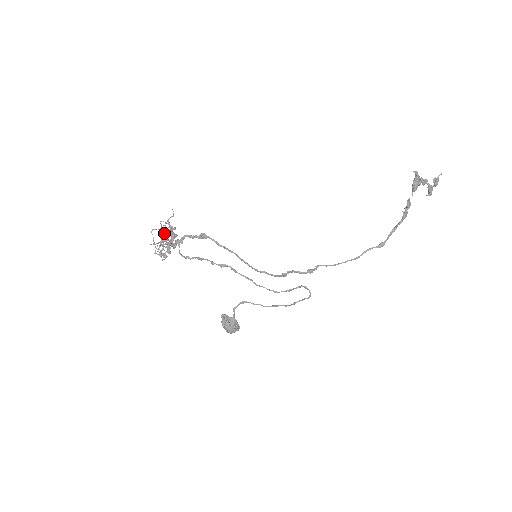
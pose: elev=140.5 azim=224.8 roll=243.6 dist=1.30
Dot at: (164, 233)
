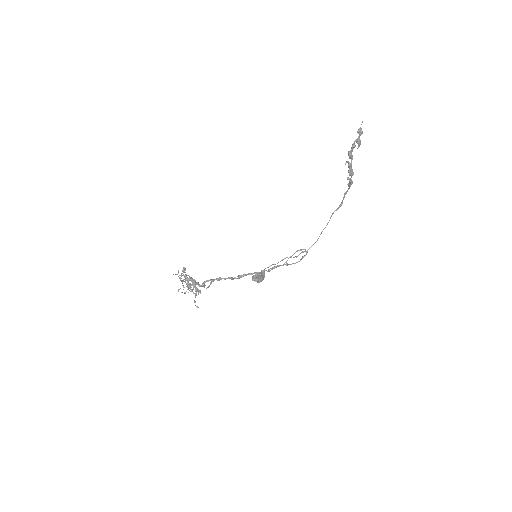
Dot at: occluded
